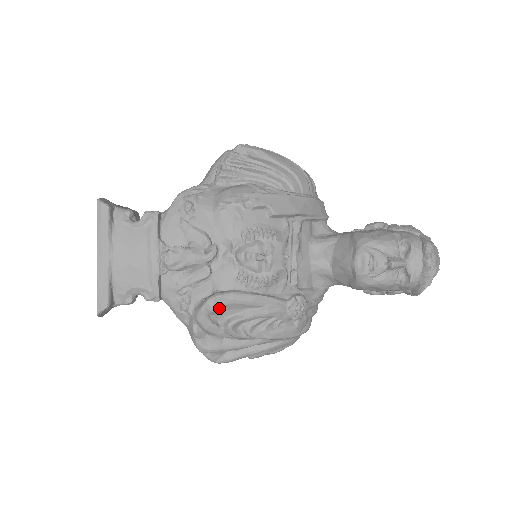
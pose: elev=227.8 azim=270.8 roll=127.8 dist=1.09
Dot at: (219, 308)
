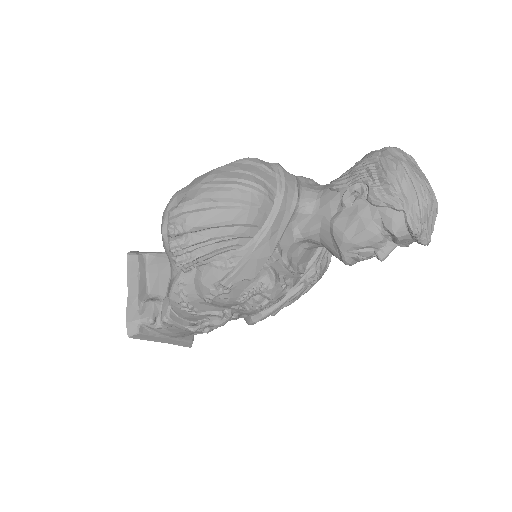
Dot at: occluded
